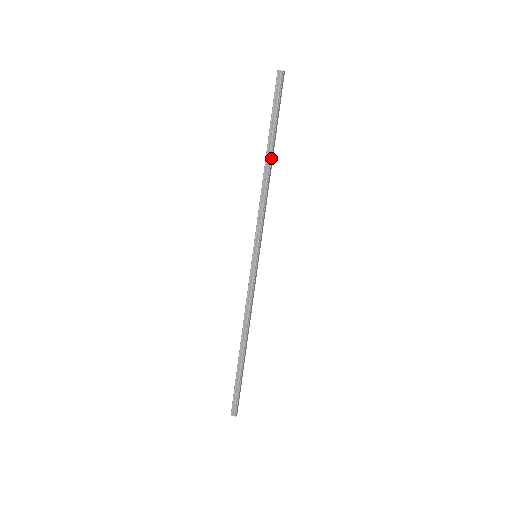
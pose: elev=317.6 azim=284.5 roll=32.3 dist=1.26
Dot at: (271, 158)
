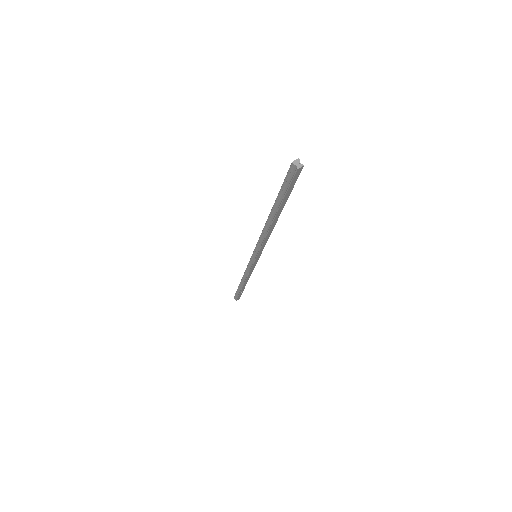
Dot at: (273, 220)
